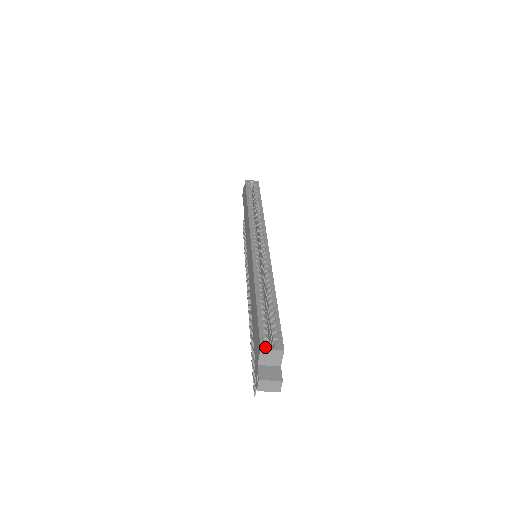
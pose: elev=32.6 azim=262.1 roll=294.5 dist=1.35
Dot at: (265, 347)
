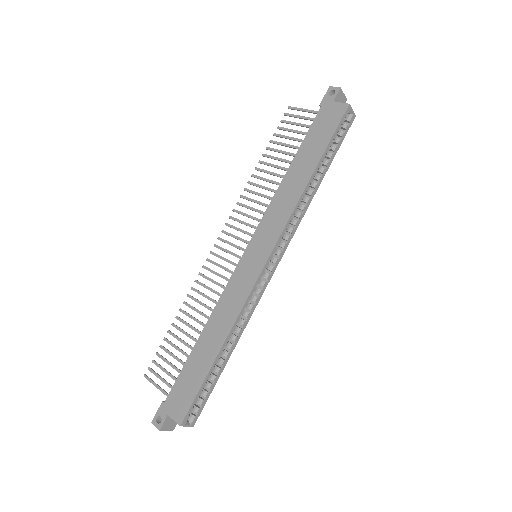
Dot at: (184, 425)
